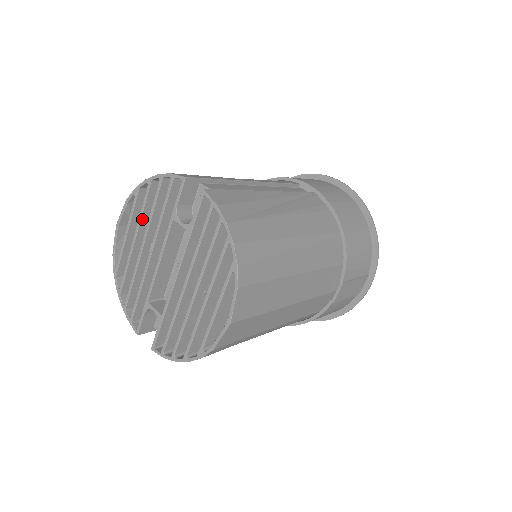
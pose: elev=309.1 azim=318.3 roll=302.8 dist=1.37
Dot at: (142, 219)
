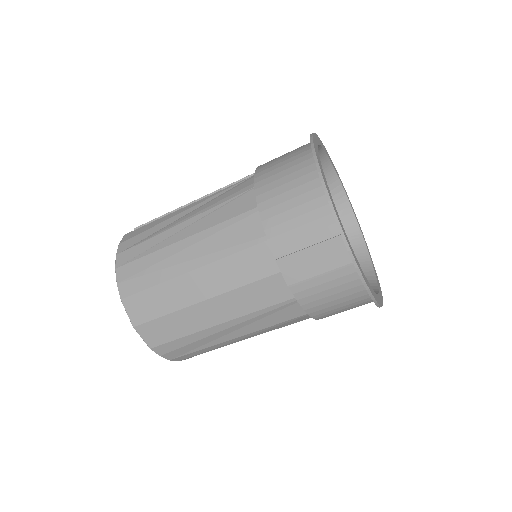
Dot at: occluded
